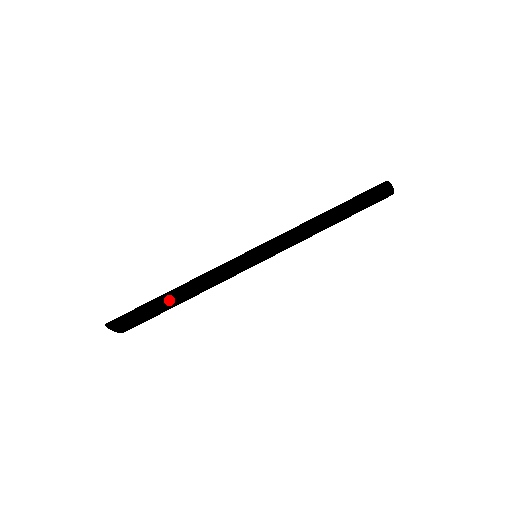
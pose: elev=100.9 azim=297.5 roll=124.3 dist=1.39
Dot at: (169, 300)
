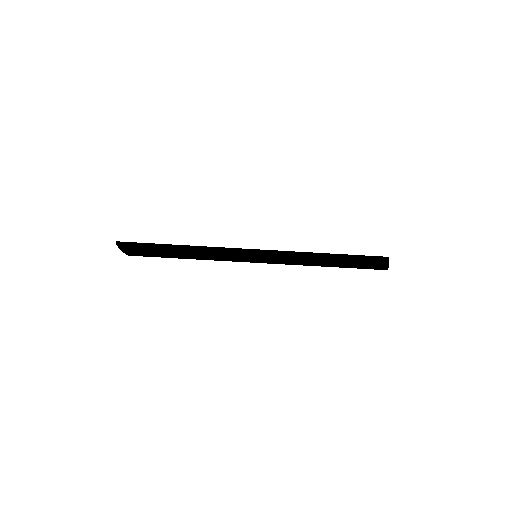
Dot at: (174, 257)
